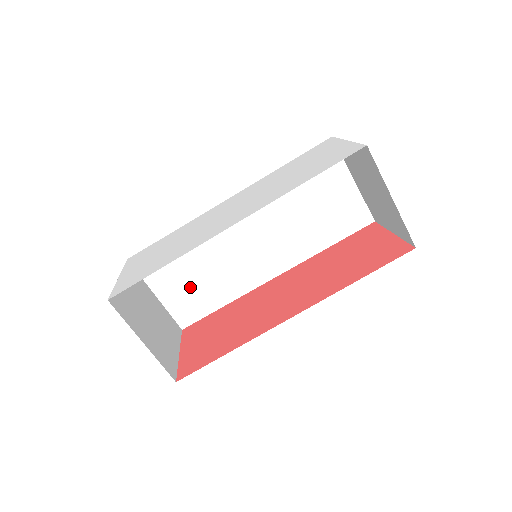
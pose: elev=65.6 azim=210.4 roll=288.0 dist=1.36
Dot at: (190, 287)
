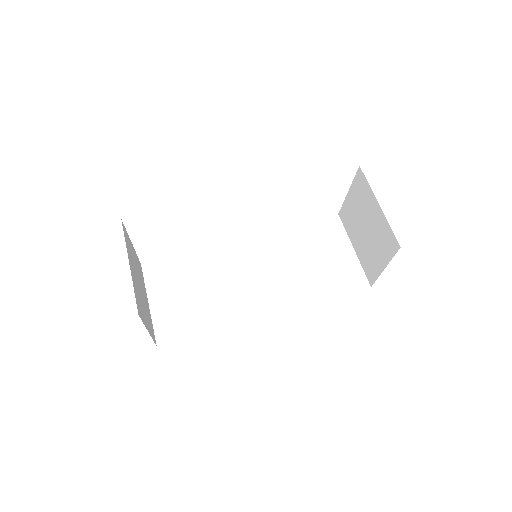
Dot at: (184, 303)
